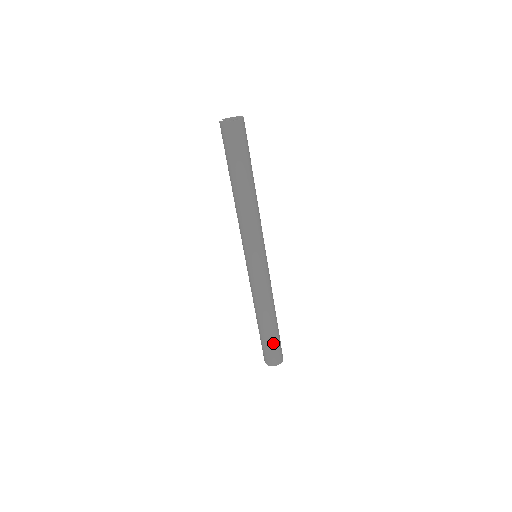
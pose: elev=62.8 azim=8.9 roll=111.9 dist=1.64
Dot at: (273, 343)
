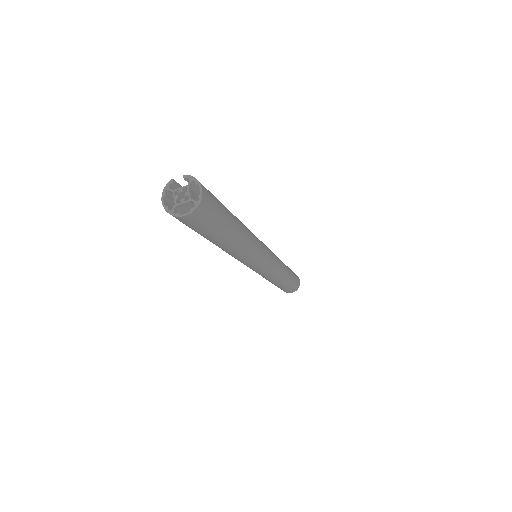
Dot at: (278, 287)
